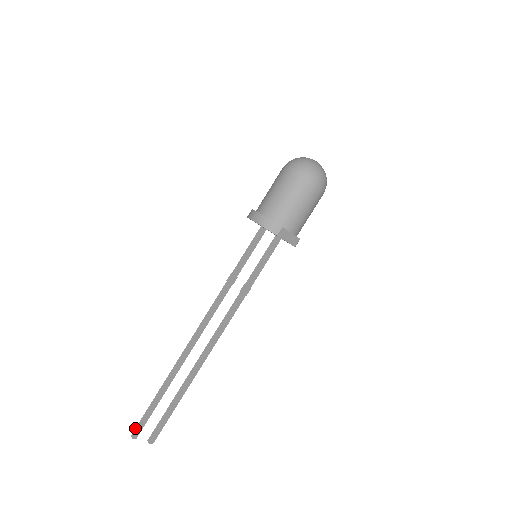
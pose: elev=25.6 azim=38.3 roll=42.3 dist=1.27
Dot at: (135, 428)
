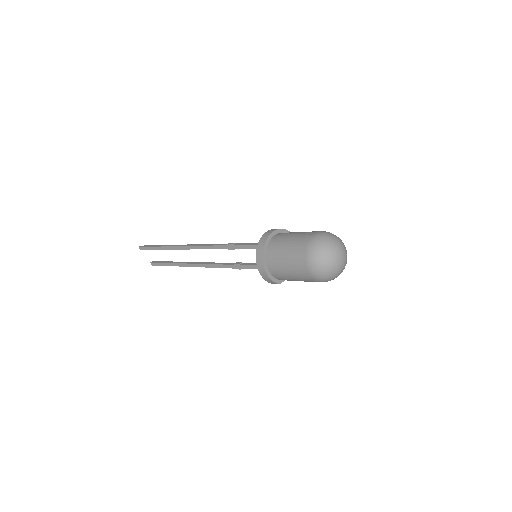
Dot at: (142, 247)
